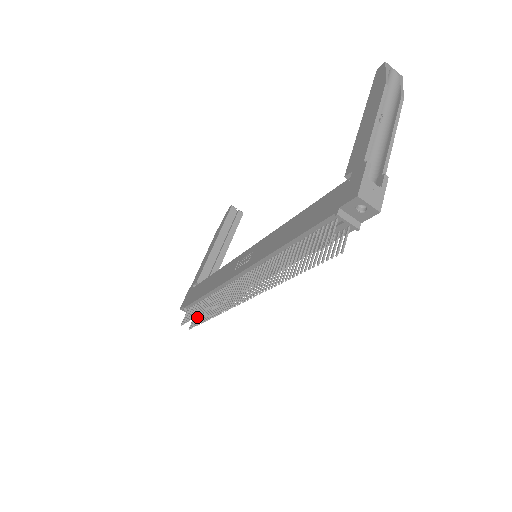
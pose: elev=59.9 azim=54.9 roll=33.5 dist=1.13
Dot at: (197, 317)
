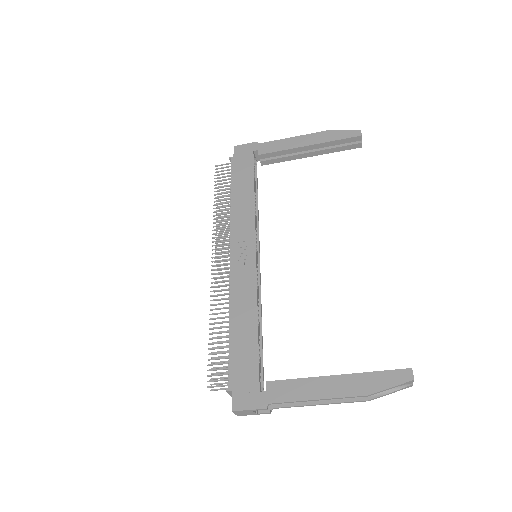
Dot at: occluded
